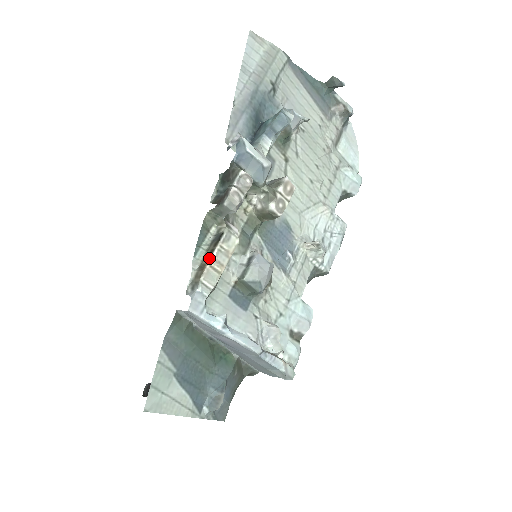
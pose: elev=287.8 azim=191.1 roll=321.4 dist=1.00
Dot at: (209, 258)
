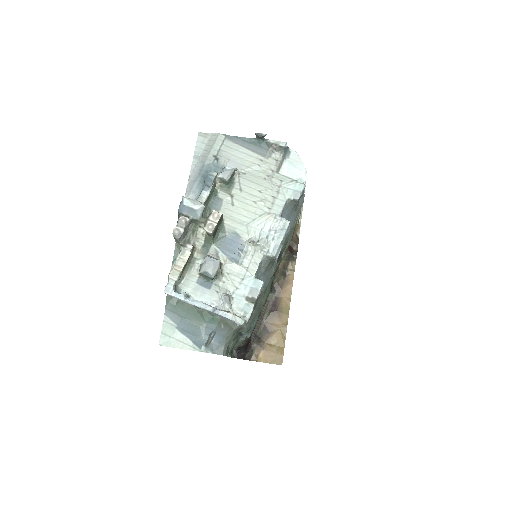
Dot at: (174, 265)
